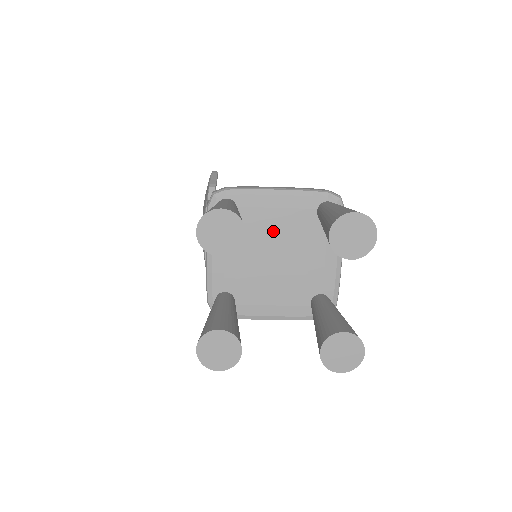
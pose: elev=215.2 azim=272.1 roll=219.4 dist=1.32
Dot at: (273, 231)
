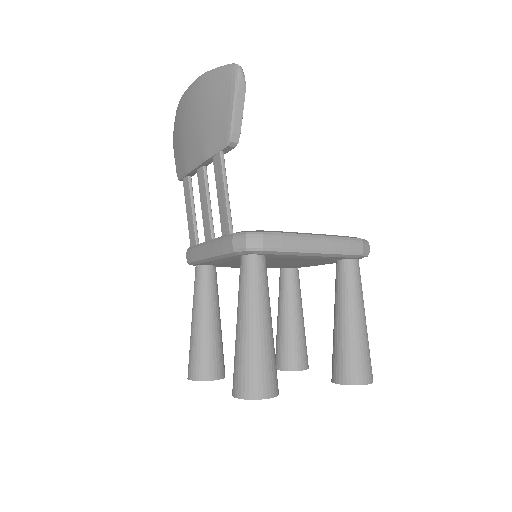
Dot at: (287, 261)
